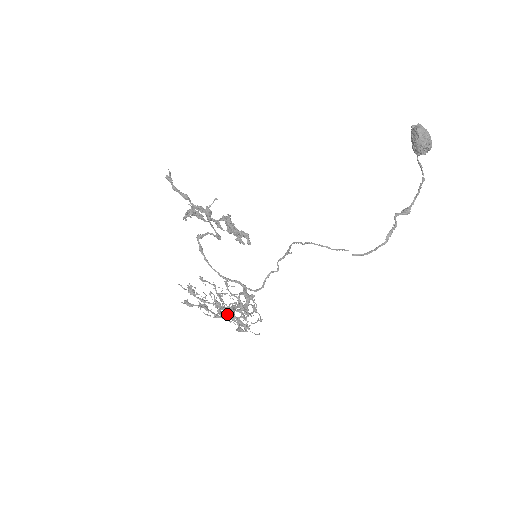
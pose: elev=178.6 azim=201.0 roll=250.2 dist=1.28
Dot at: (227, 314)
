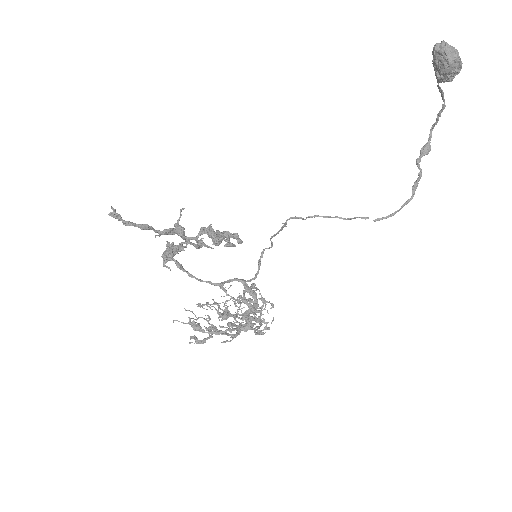
Dot at: occluded
